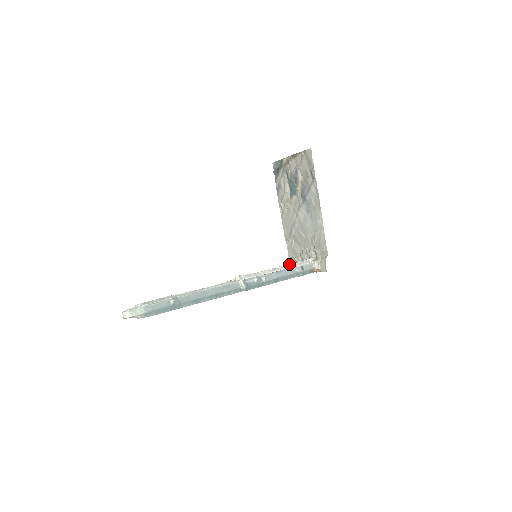
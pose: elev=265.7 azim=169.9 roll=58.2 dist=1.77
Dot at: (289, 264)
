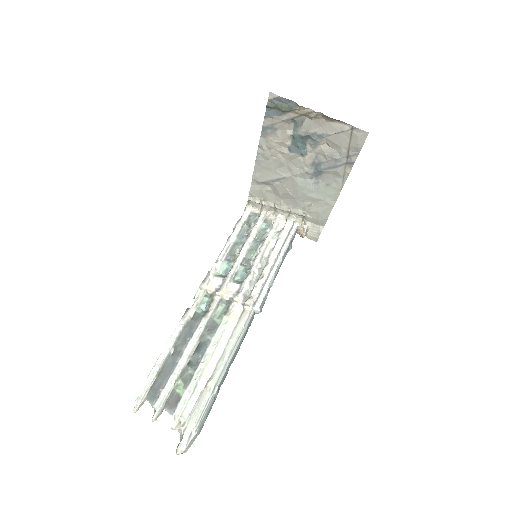
Dot at: (282, 244)
